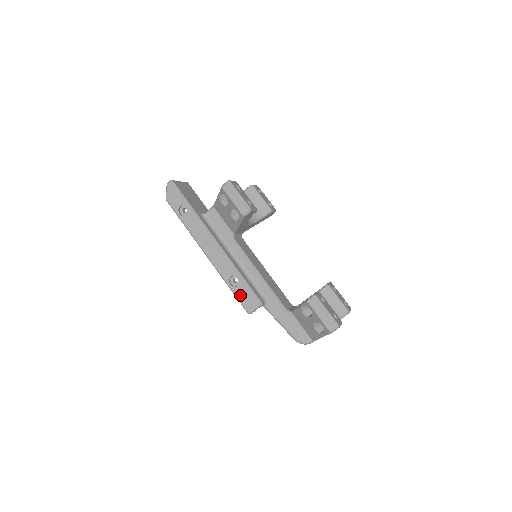
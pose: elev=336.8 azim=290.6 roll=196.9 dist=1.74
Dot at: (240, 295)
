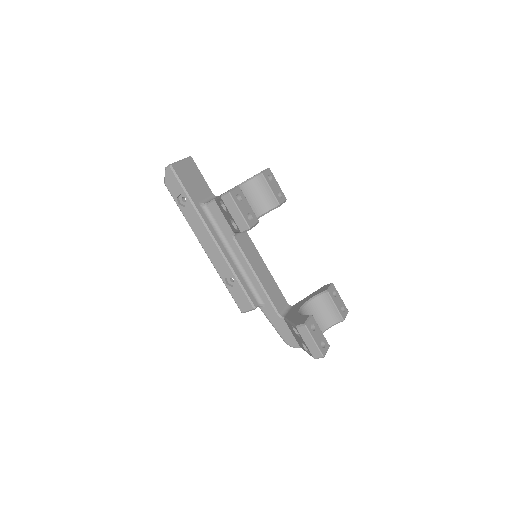
Dot at: (235, 295)
